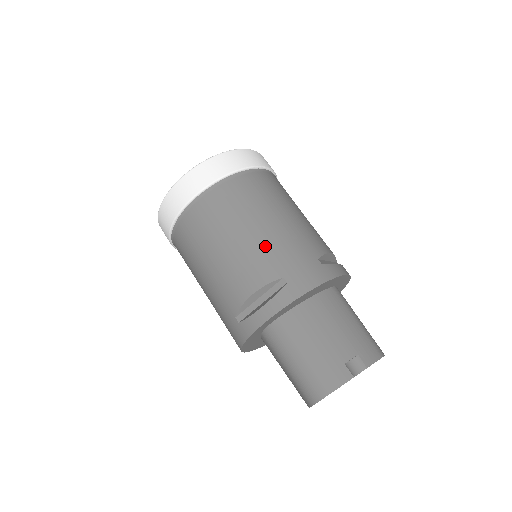
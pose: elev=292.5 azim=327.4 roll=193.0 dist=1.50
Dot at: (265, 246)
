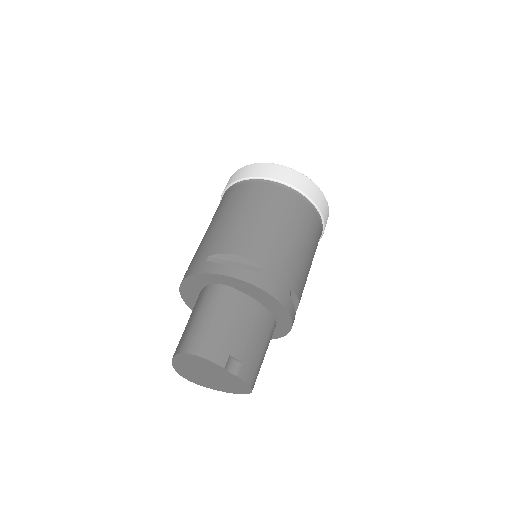
Dot at: (275, 244)
